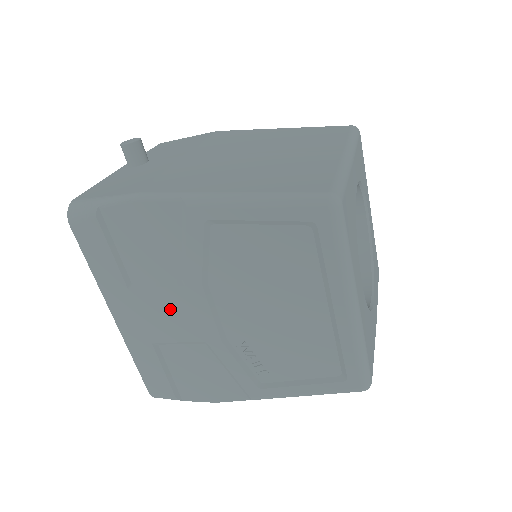
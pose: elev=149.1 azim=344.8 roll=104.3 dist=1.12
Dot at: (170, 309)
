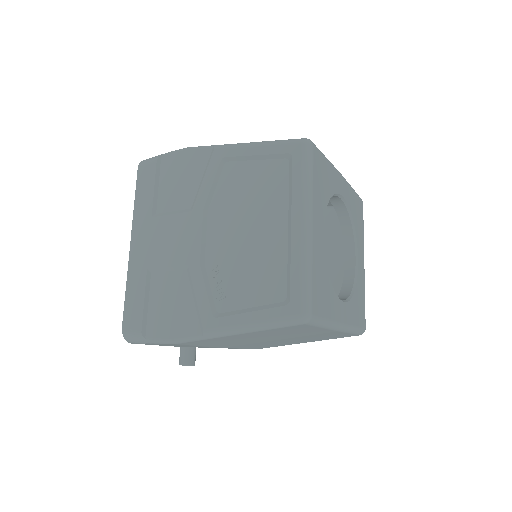
Dot at: (173, 234)
